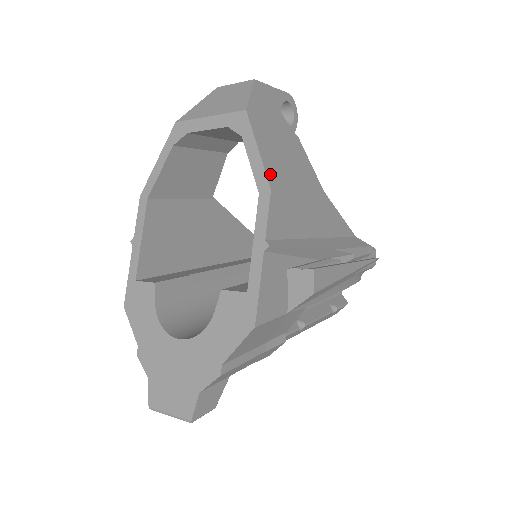
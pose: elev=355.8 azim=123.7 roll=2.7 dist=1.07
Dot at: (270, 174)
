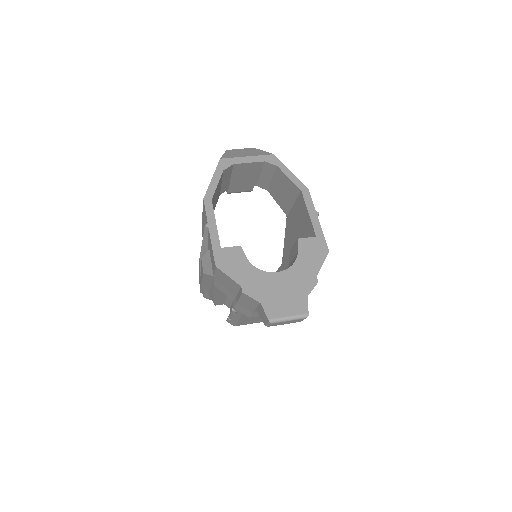
Dot at: occluded
